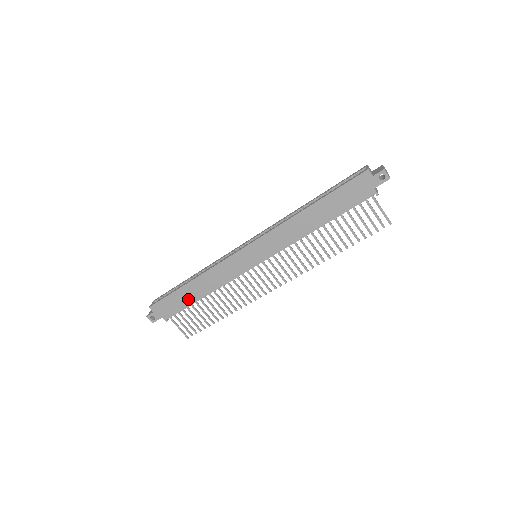
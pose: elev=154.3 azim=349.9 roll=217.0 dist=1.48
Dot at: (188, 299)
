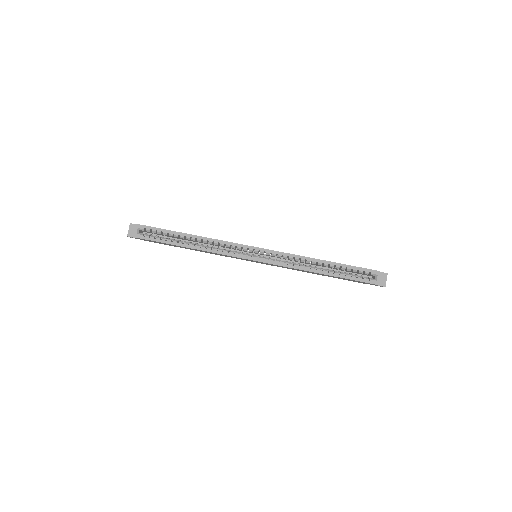
Dot at: occluded
